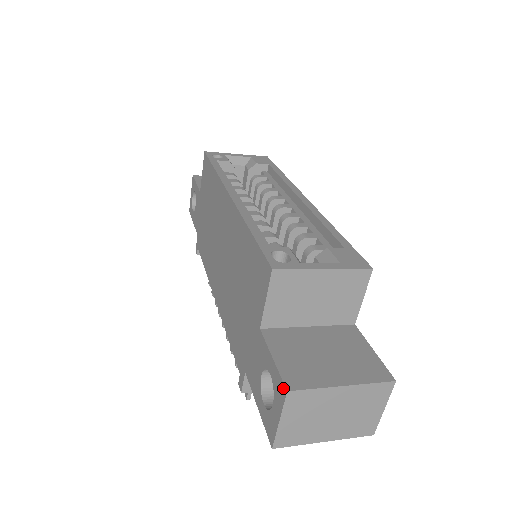
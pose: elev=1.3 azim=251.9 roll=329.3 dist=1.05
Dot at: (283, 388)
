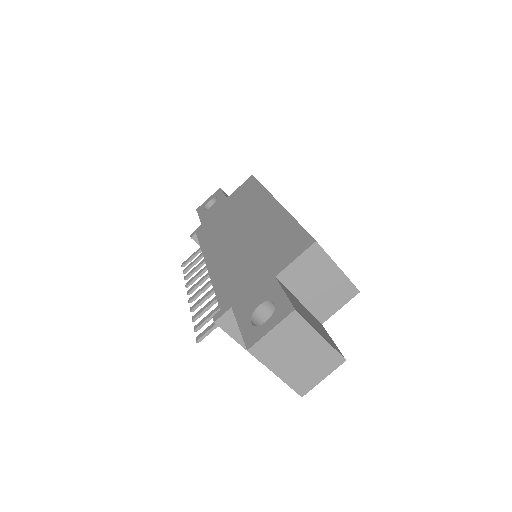
Dot at: (290, 308)
